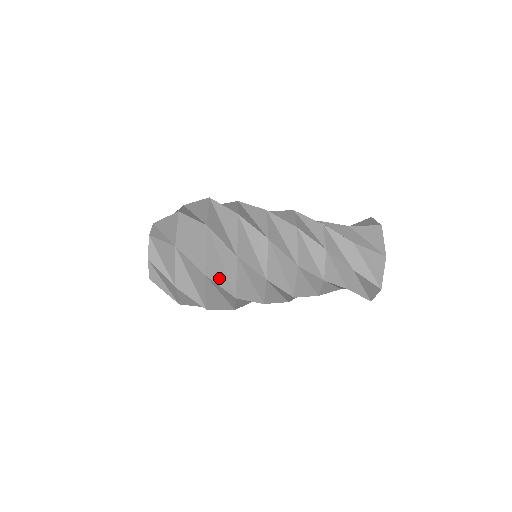
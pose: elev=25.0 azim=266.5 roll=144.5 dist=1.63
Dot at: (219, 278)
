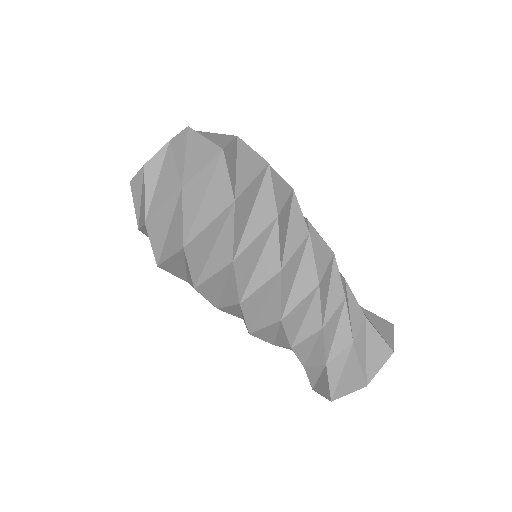
Dot at: (239, 221)
